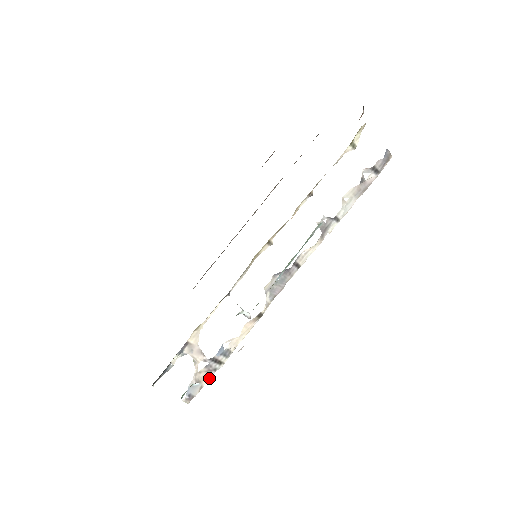
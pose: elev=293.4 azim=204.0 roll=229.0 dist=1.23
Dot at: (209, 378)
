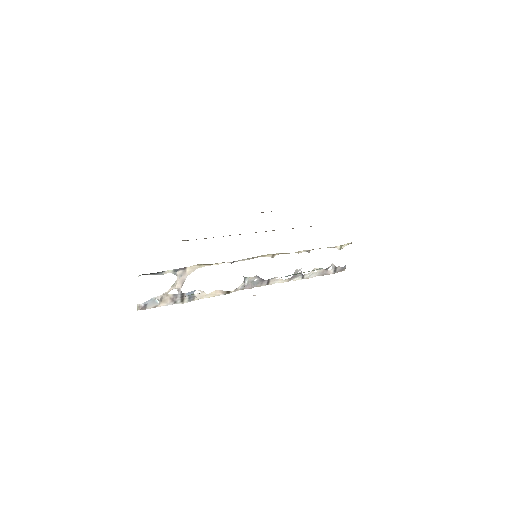
Dot at: (166, 304)
